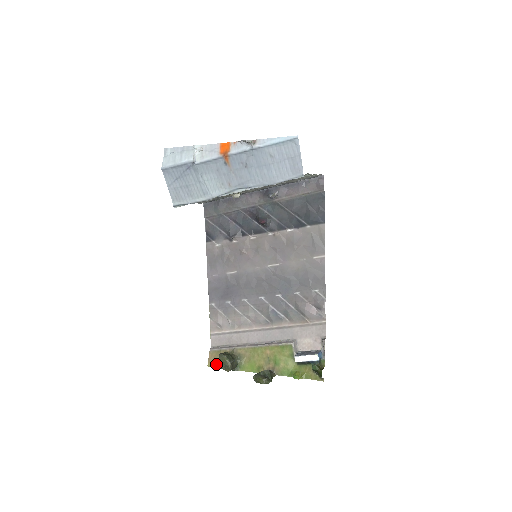
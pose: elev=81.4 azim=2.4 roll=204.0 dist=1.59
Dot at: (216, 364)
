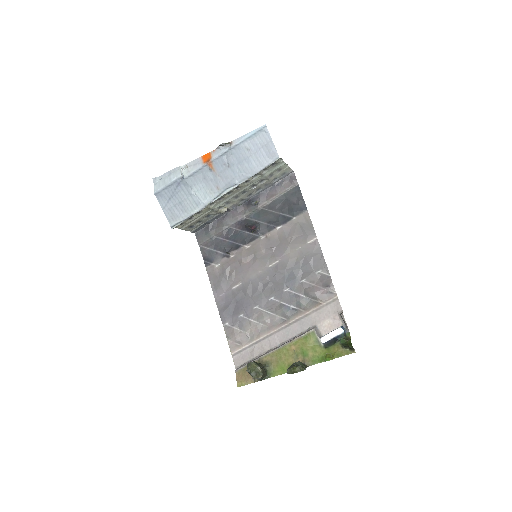
Dot at: (246, 381)
